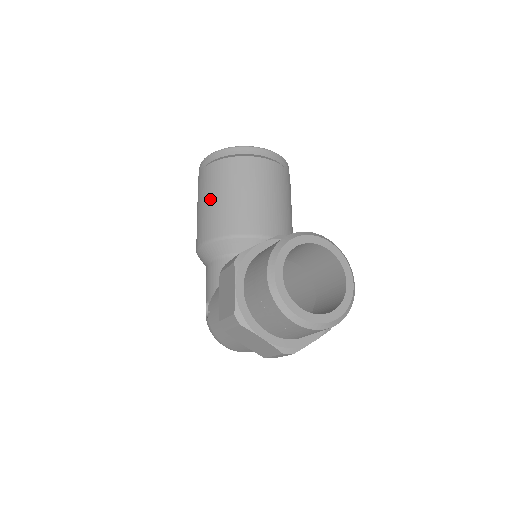
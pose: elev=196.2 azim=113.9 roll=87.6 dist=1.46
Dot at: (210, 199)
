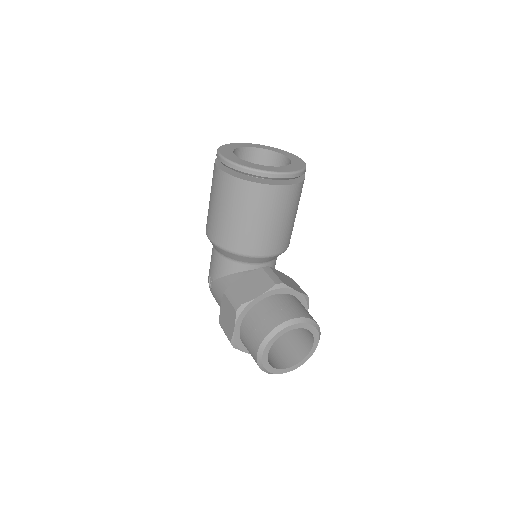
Dot at: (224, 211)
